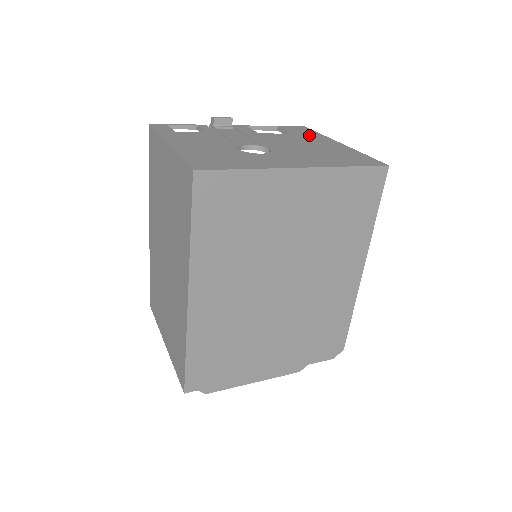
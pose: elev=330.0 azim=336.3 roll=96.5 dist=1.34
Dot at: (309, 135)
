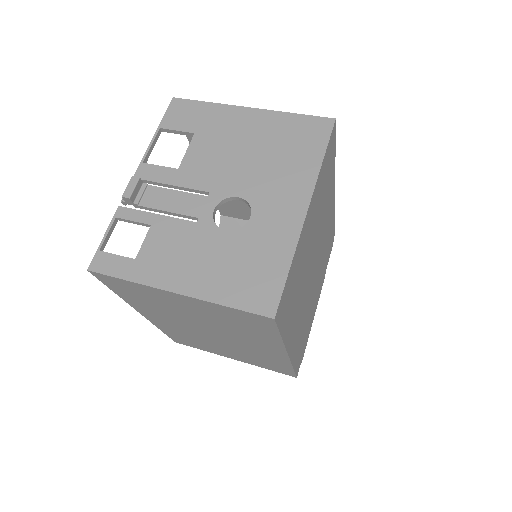
Dot at: (208, 119)
